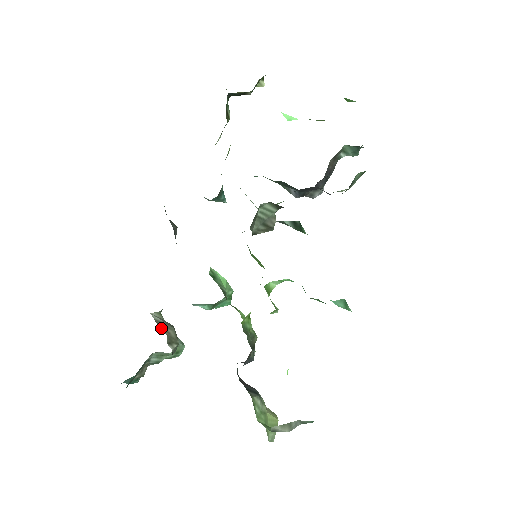
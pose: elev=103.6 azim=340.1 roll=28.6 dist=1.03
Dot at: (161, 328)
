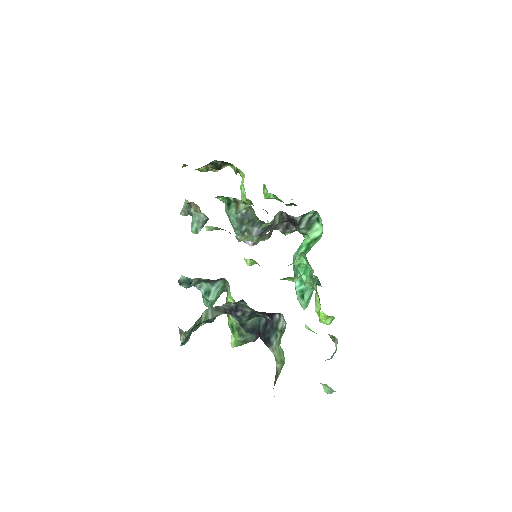
Dot at: occluded
